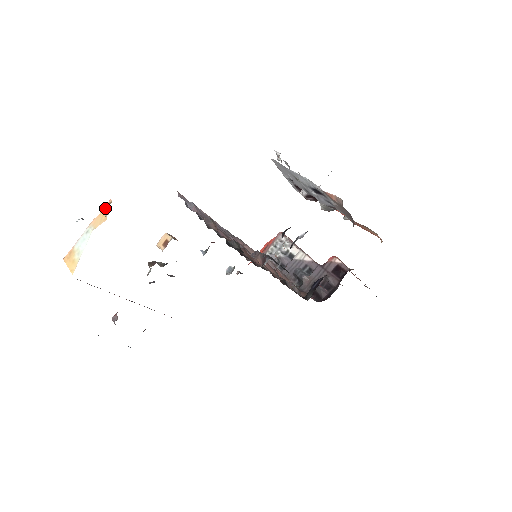
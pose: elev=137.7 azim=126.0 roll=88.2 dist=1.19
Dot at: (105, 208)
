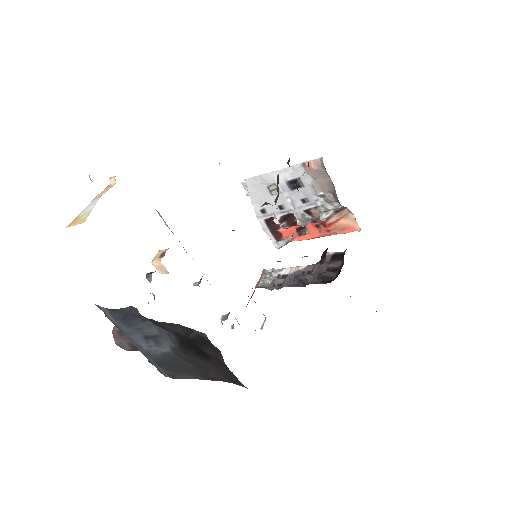
Dot at: (113, 176)
